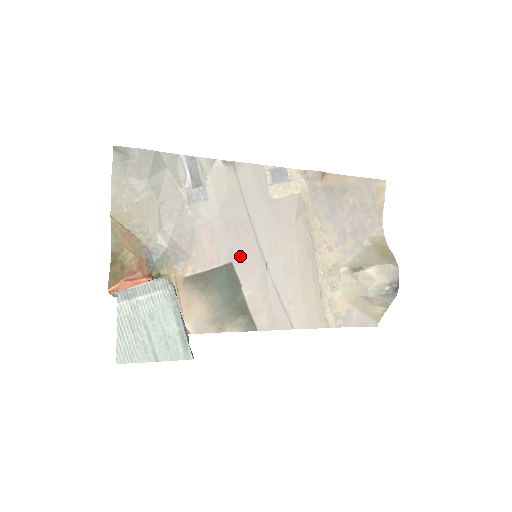
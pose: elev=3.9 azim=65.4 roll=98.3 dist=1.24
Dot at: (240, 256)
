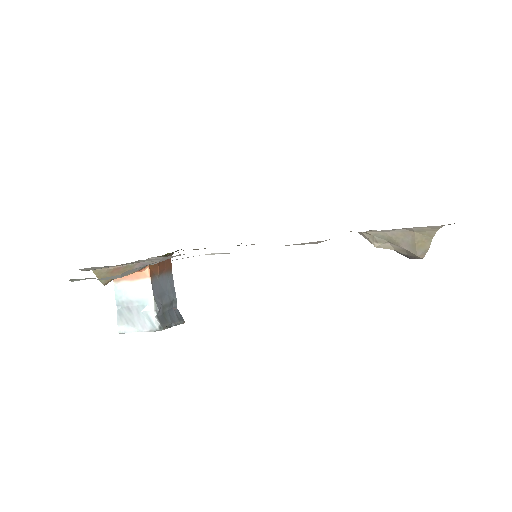
Dot at: occluded
